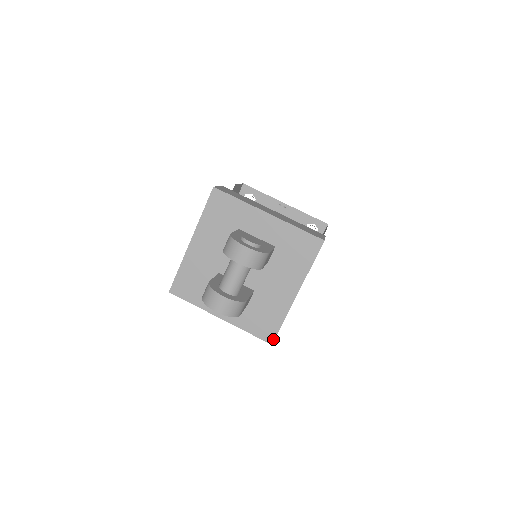
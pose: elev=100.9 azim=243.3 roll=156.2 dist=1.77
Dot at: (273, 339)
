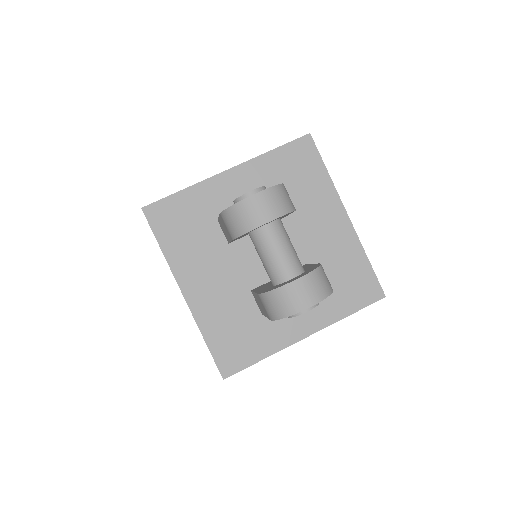
Dot at: (380, 290)
